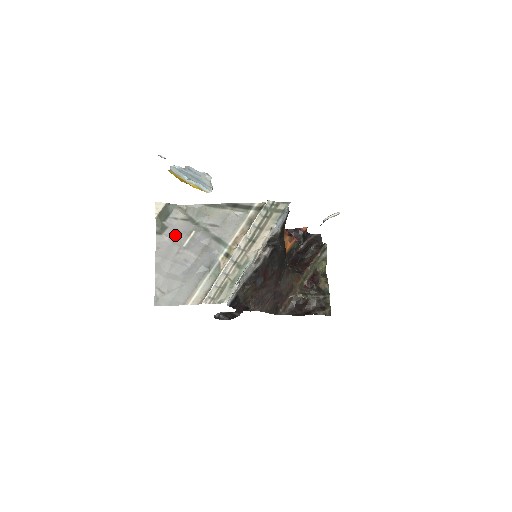
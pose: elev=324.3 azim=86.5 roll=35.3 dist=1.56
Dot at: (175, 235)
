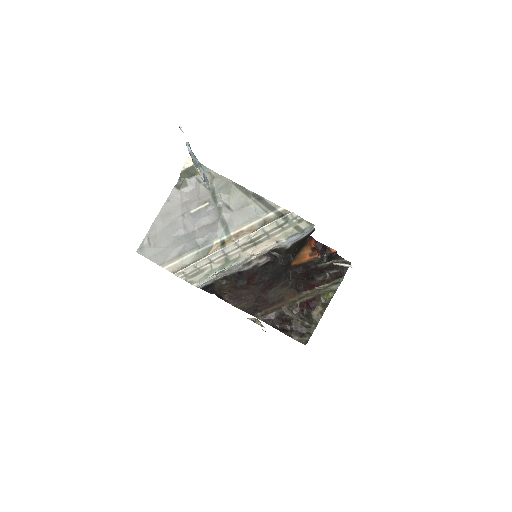
Dot at: (190, 197)
